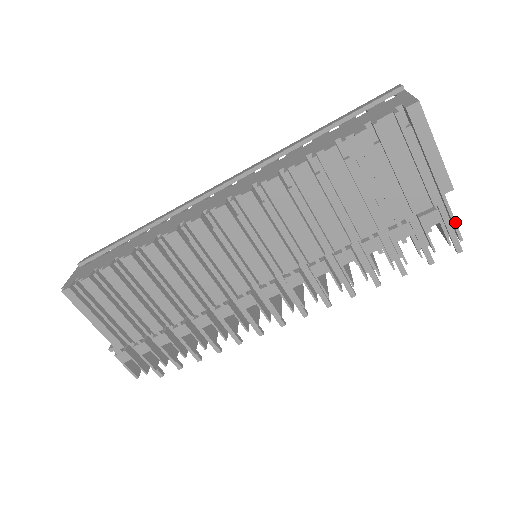
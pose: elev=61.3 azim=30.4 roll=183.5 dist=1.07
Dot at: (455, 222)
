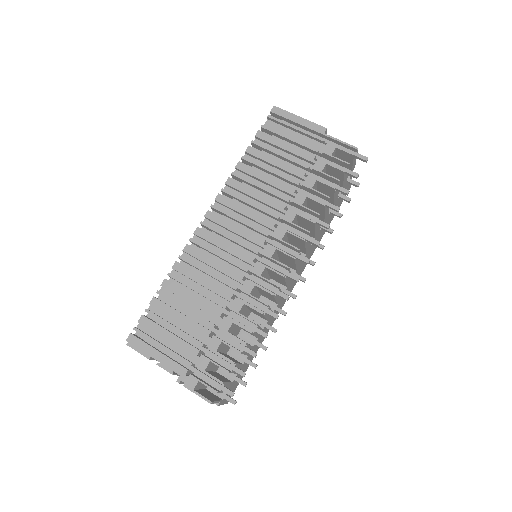
Dot at: (344, 142)
